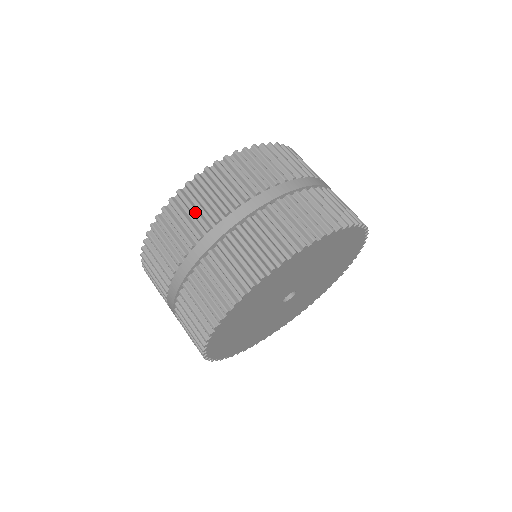
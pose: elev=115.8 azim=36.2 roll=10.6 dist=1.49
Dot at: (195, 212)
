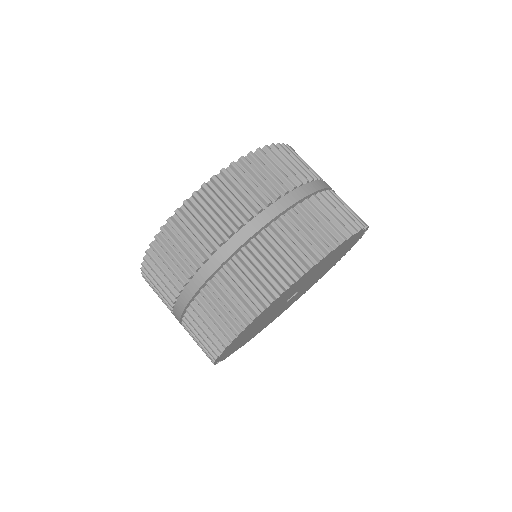
Dot at: (206, 225)
